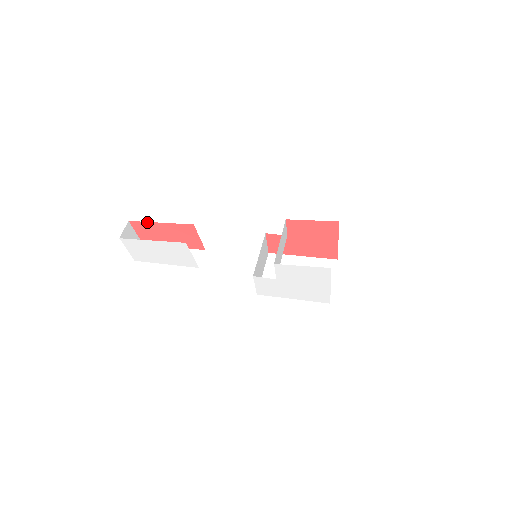
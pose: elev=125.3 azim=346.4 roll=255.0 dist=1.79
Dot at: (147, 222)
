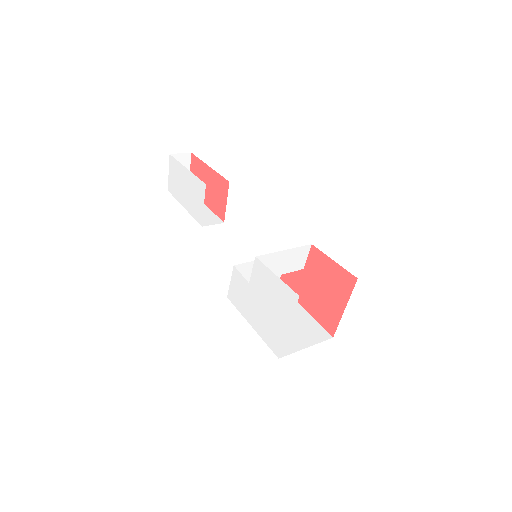
Dot at: (202, 161)
